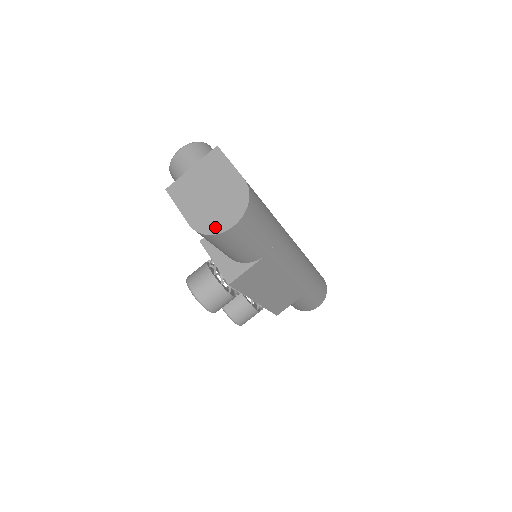
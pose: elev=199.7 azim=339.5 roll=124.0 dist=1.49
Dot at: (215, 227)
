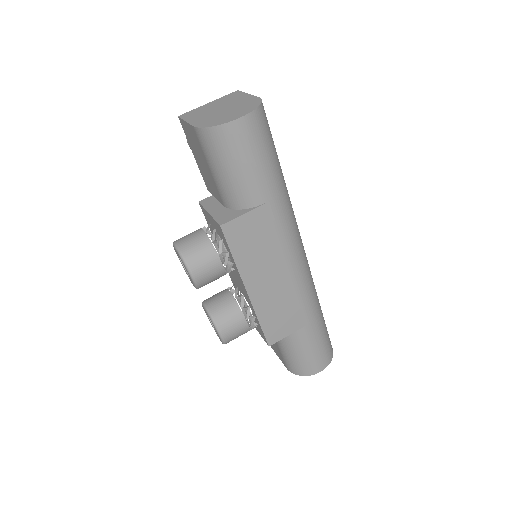
Dot at: (220, 122)
